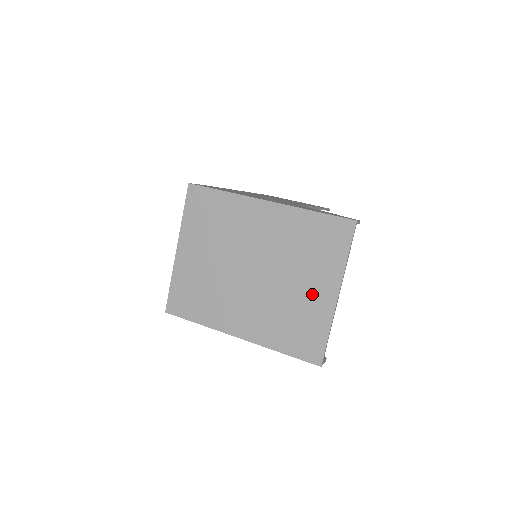
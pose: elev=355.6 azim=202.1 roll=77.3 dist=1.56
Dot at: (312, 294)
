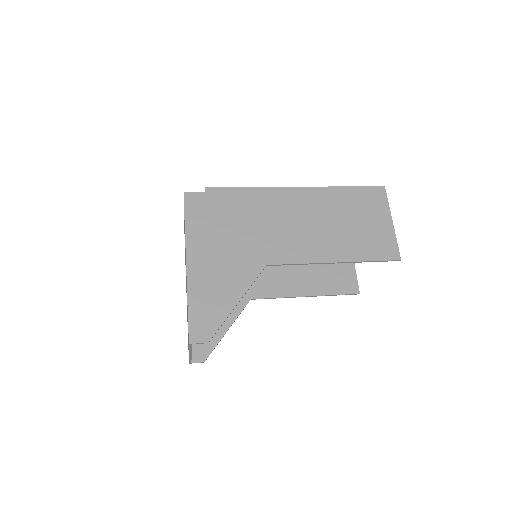
Dot at: occluded
